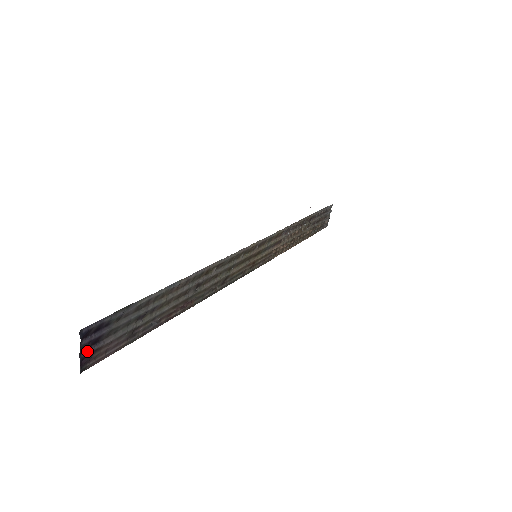
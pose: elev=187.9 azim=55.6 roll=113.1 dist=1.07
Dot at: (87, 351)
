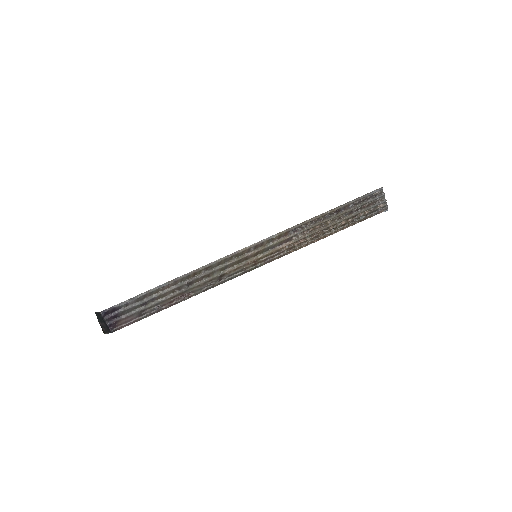
Dot at: (111, 322)
